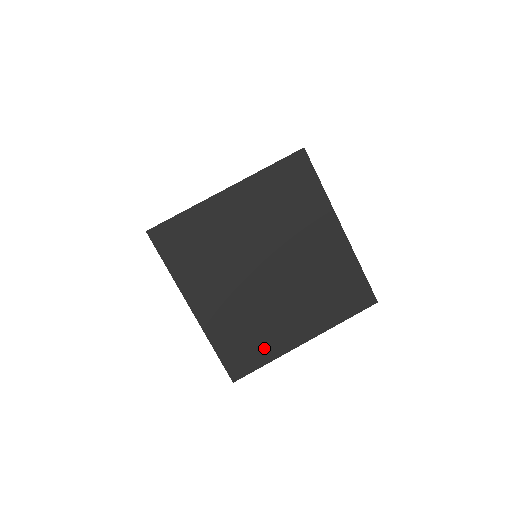
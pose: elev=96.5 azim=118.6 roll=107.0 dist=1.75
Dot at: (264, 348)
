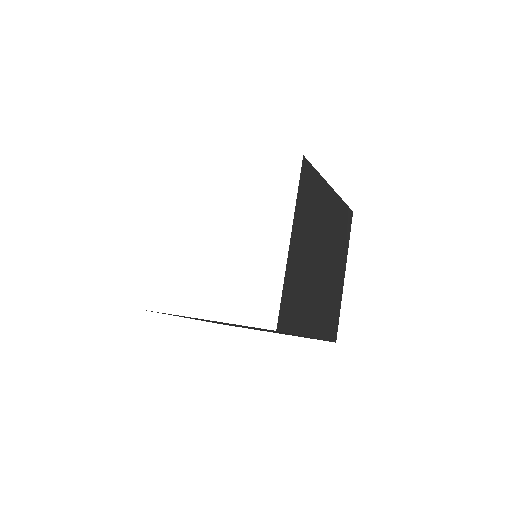
Dot at: (337, 305)
